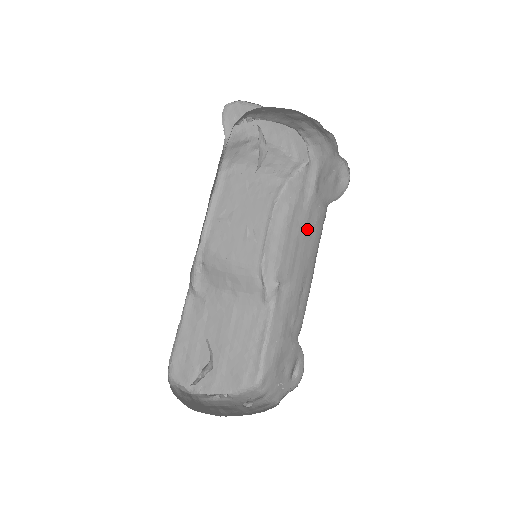
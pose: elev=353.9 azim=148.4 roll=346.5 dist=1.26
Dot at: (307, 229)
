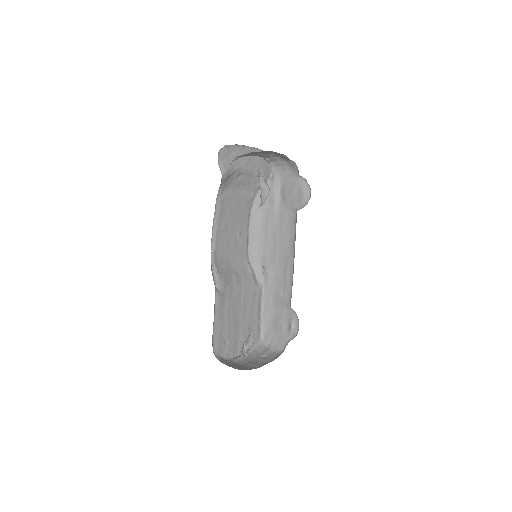
Dot at: (281, 228)
